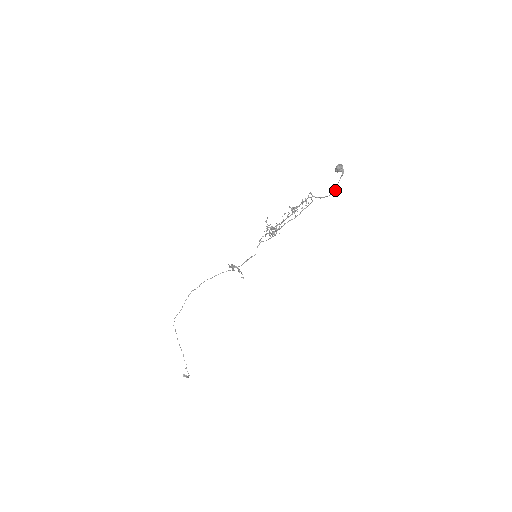
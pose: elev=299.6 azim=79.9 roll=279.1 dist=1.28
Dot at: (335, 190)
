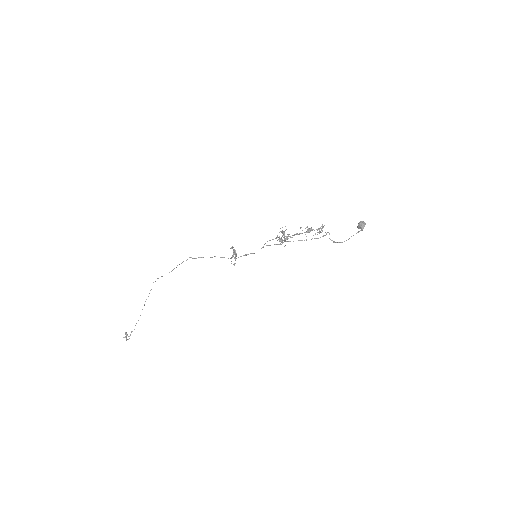
Dot at: (348, 239)
